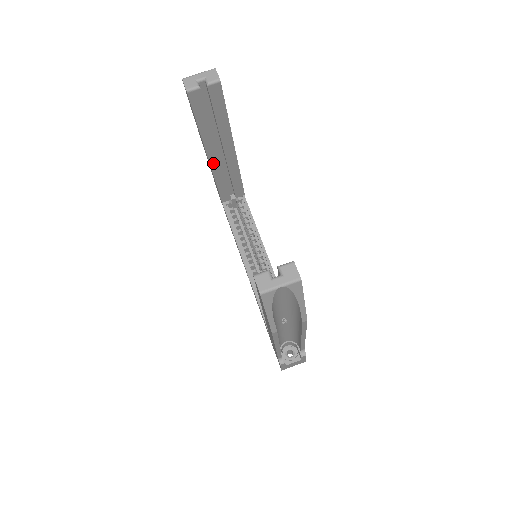
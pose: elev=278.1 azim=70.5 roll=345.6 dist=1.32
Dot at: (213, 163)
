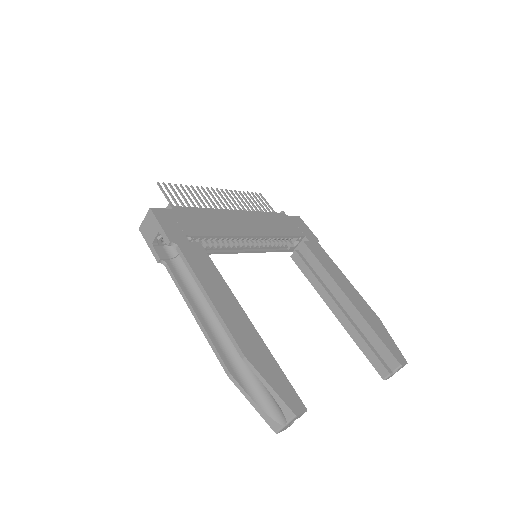
Dot at: occluded
